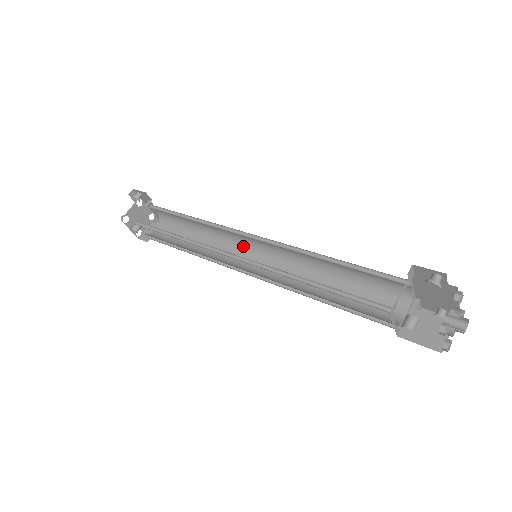
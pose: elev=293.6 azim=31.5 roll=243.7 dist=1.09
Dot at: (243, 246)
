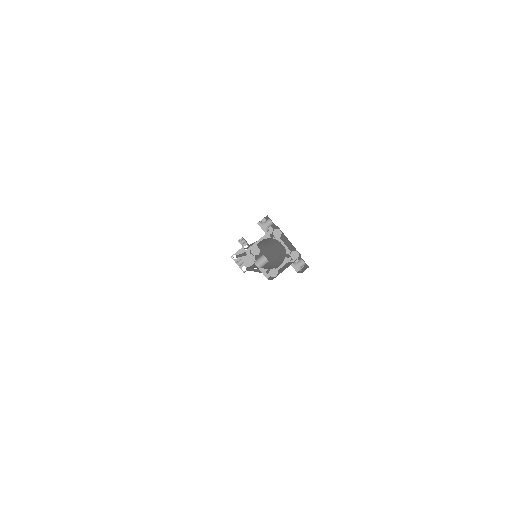
Dot at: occluded
